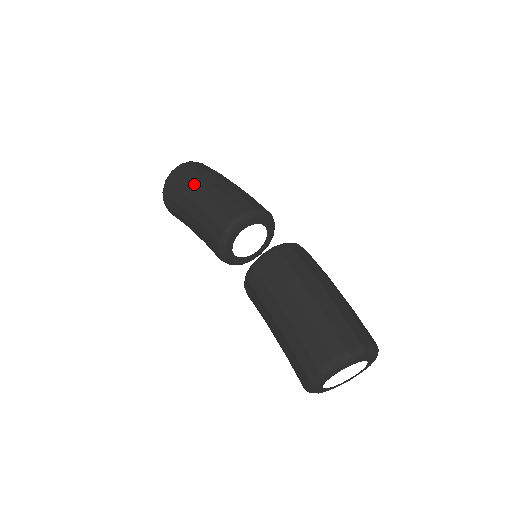
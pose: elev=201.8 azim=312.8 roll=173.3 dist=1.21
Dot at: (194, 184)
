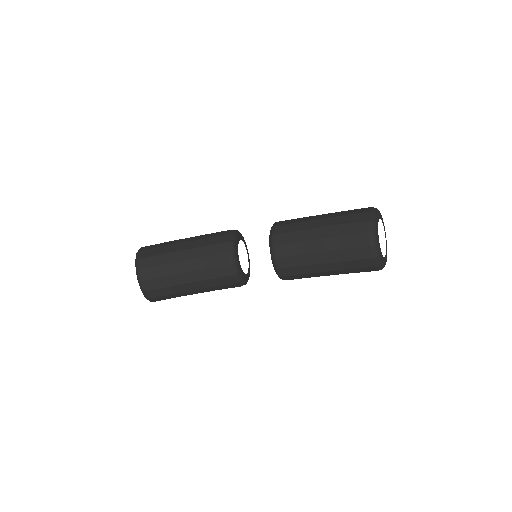
Dot at: occluded
